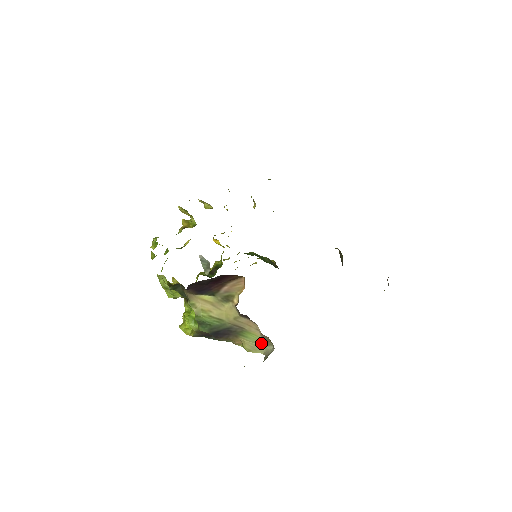
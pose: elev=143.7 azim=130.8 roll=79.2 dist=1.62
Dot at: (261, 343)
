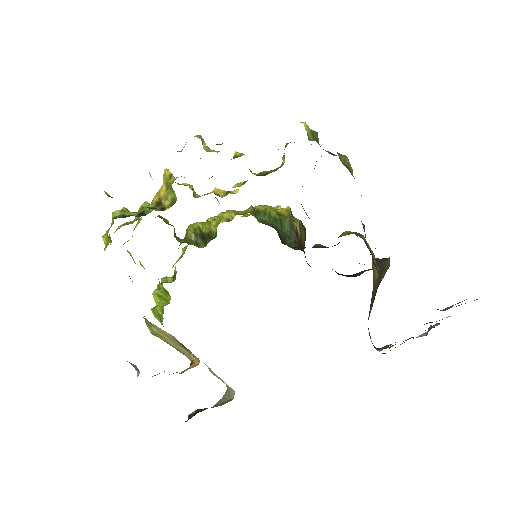
Dot at: occluded
